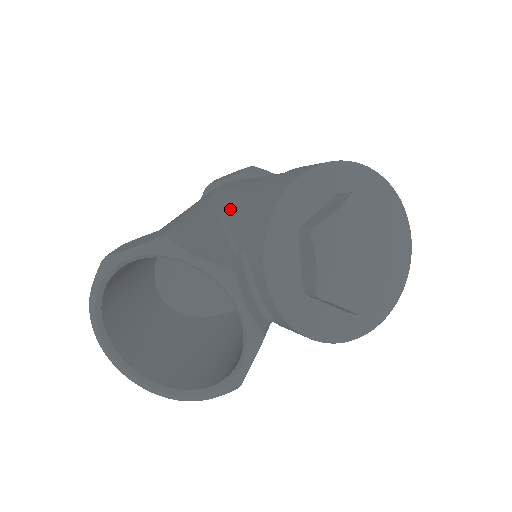
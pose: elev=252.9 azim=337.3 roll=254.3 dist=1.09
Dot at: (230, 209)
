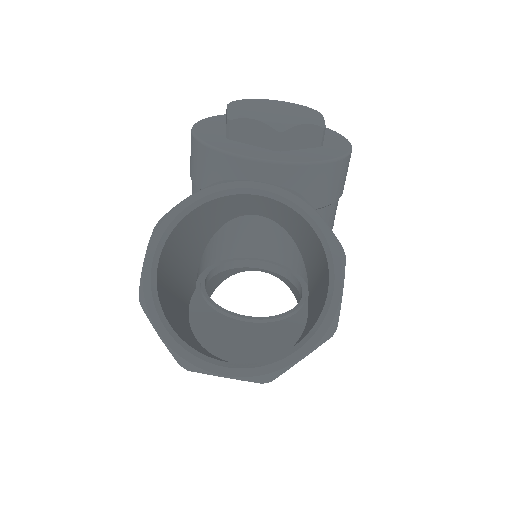
Dot at: occluded
